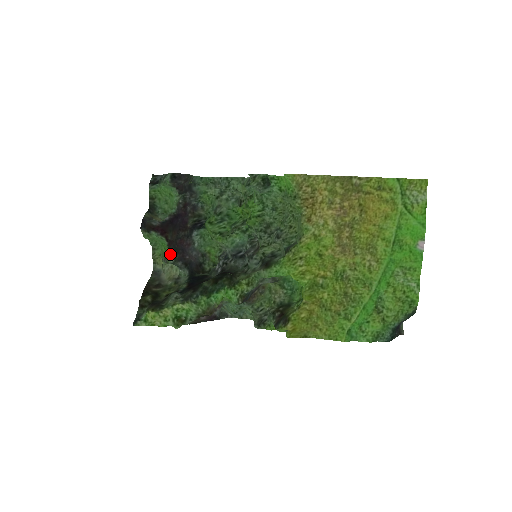
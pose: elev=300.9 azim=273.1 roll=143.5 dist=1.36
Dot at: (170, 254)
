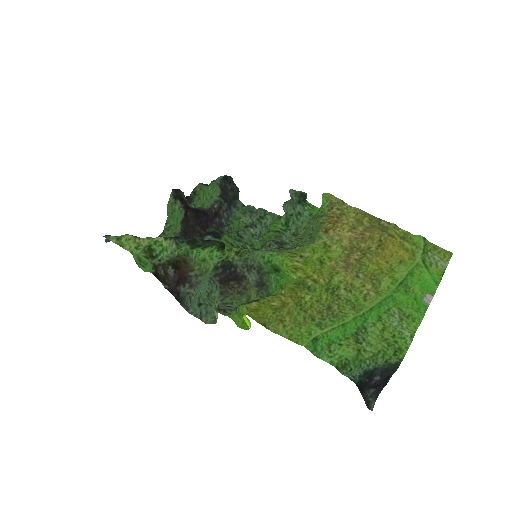
Dot at: (177, 232)
